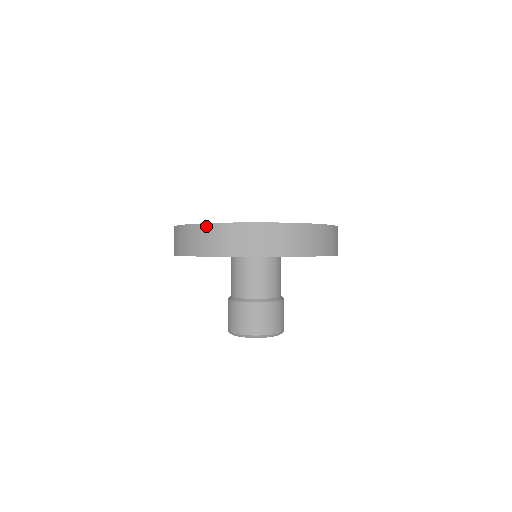
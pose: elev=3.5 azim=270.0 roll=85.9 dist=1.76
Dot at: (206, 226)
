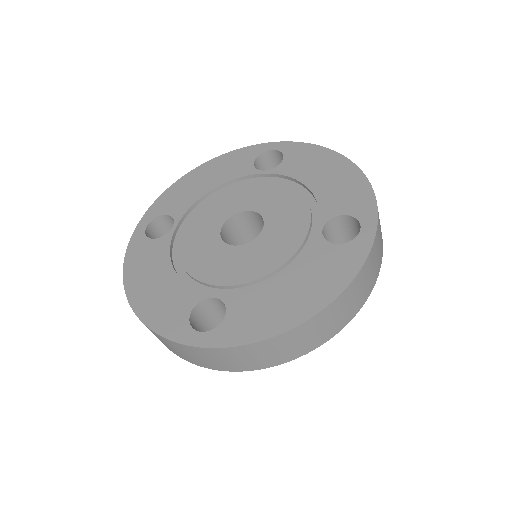
Dot at: (141, 321)
